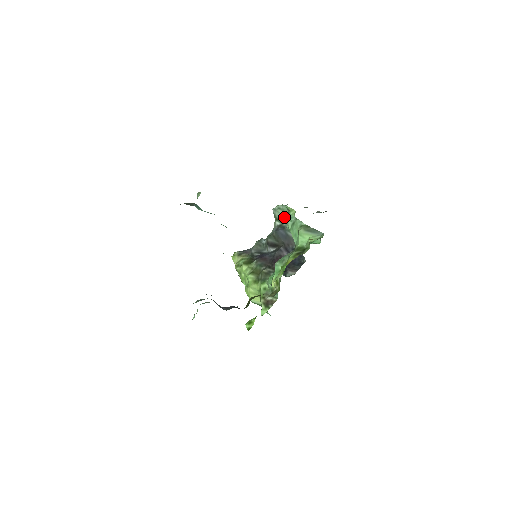
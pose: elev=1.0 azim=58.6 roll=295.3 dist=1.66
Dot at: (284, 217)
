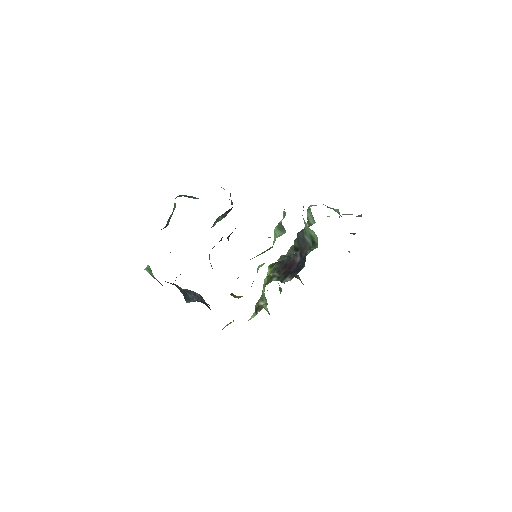
Dot at: (313, 219)
